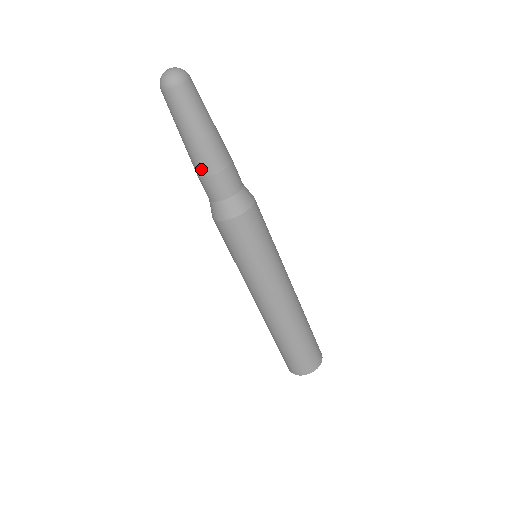
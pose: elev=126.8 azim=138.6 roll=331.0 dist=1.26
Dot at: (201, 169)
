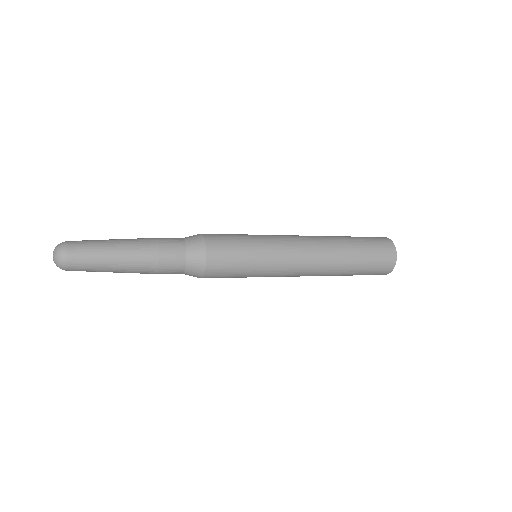
Dot at: (150, 263)
